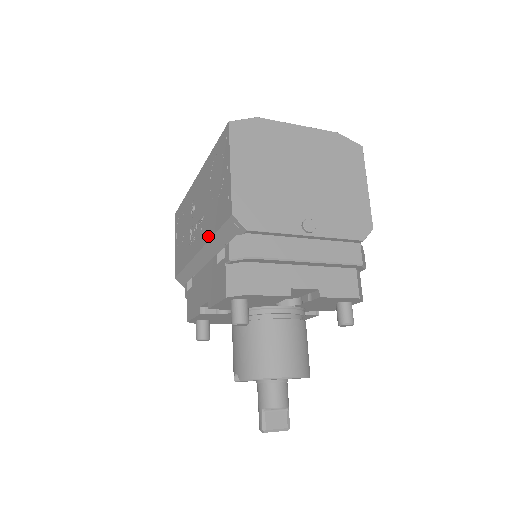
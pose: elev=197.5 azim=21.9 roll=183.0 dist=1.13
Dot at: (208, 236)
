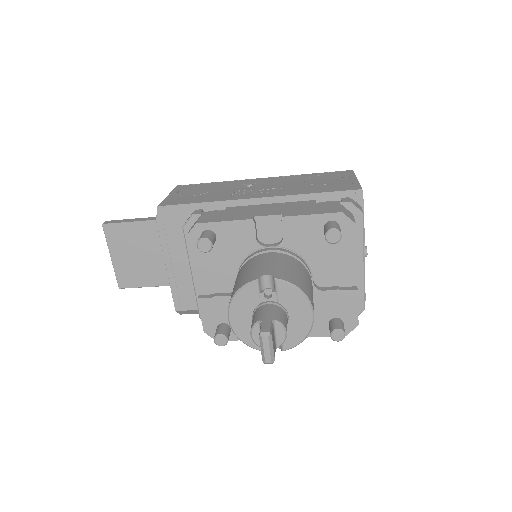
Dot at: (296, 193)
